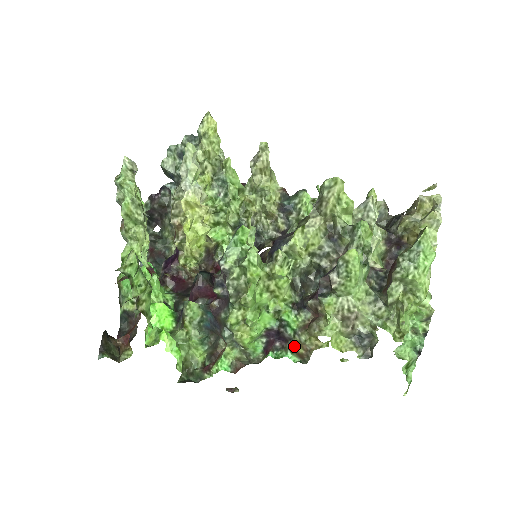
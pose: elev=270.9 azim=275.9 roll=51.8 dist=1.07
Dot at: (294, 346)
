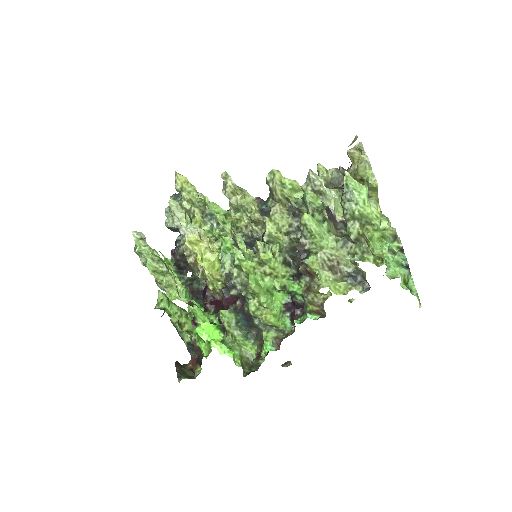
Dot at: (308, 307)
